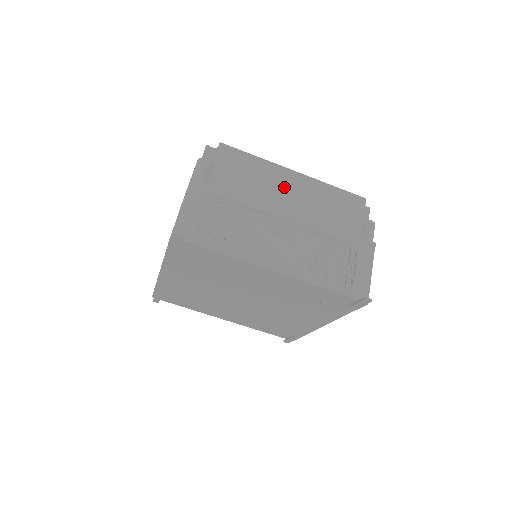
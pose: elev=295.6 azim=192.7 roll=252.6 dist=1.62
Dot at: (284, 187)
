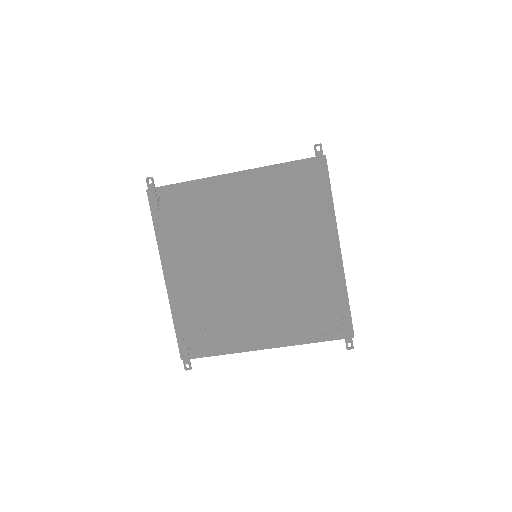
Dot at: occluded
